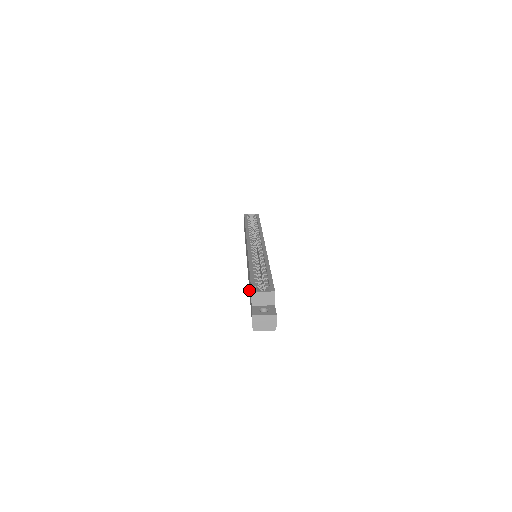
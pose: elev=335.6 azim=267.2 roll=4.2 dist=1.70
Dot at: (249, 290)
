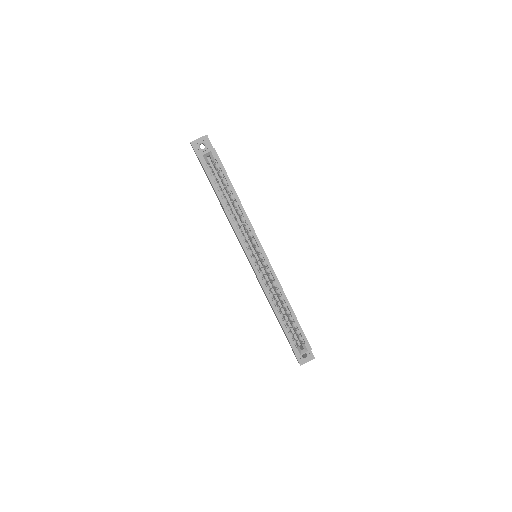
Dot at: (275, 315)
